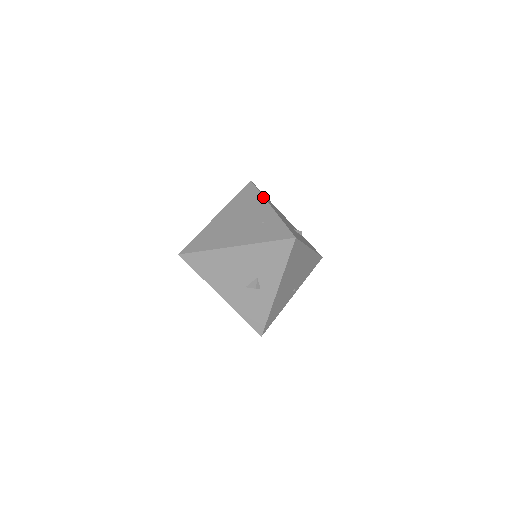
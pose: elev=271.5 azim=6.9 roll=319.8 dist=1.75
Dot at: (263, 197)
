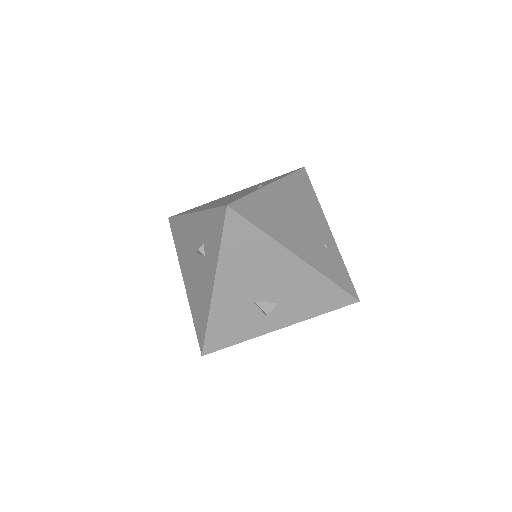
Dot at: occluded
